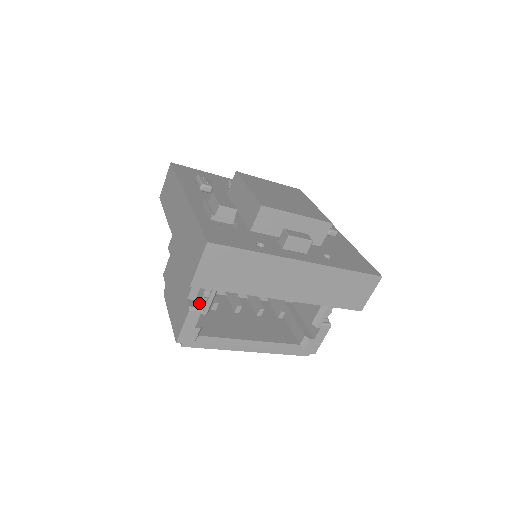
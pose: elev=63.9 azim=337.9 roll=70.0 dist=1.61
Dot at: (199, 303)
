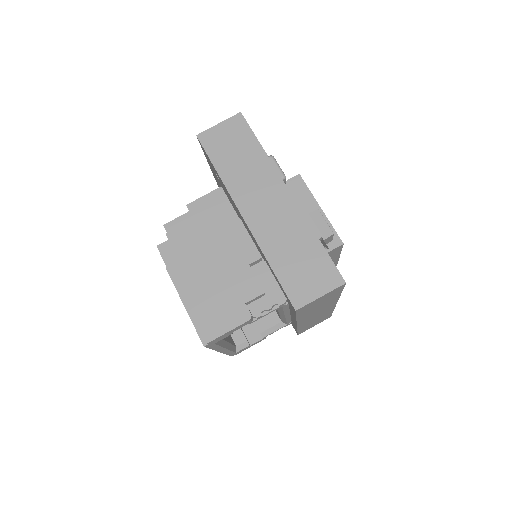
Dot at: (258, 314)
